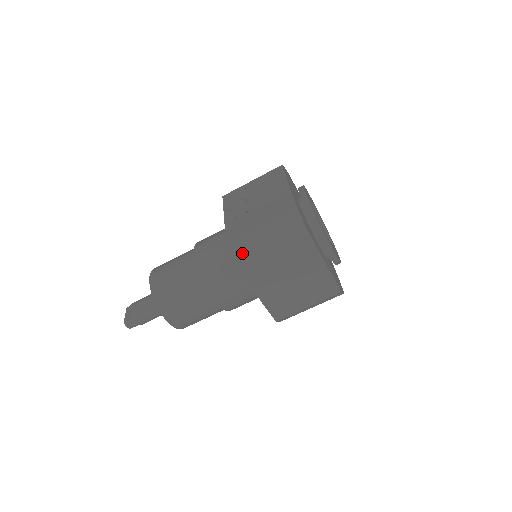
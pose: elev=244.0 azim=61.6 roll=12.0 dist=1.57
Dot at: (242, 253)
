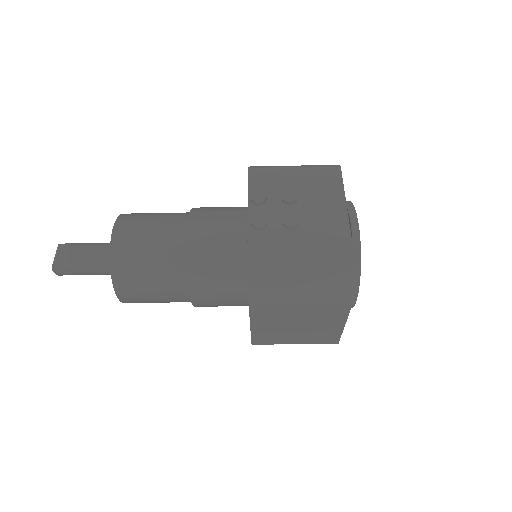
Dot at: (263, 285)
